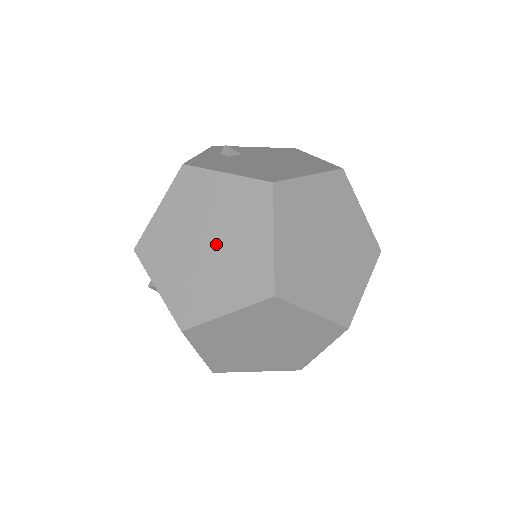
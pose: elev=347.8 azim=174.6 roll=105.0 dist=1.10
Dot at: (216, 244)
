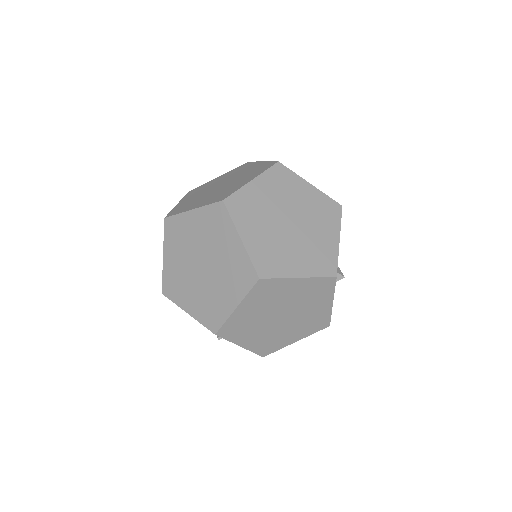
Dot at: (224, 185)
